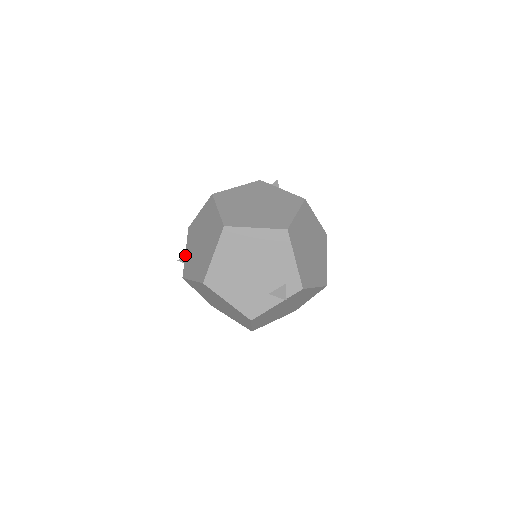
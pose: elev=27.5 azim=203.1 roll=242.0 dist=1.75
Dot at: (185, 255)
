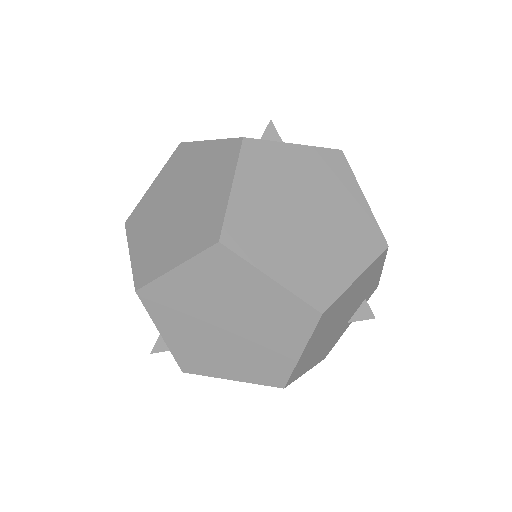
Dot at: (164, 340)
